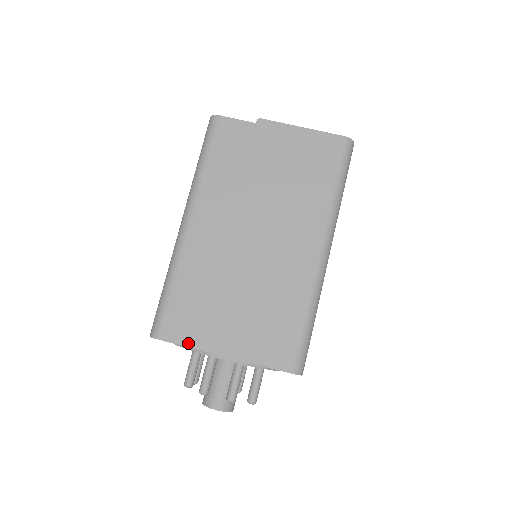
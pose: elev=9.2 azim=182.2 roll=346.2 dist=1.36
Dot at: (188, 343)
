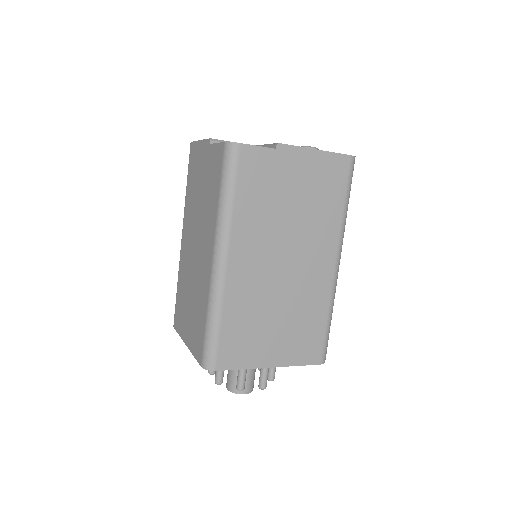
Dot at: (241, 366)
